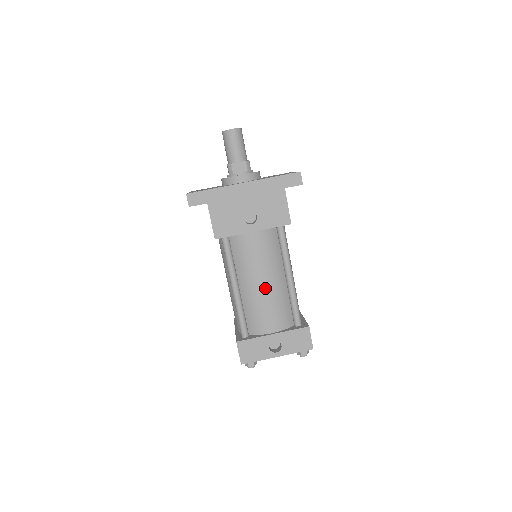
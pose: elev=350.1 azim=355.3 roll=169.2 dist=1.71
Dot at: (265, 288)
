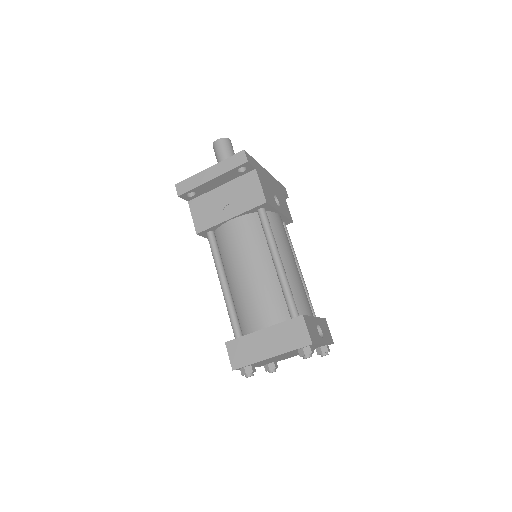
Dot at: (297, 269)
